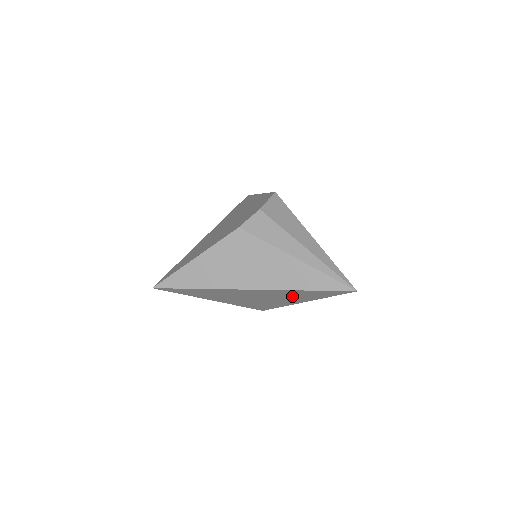
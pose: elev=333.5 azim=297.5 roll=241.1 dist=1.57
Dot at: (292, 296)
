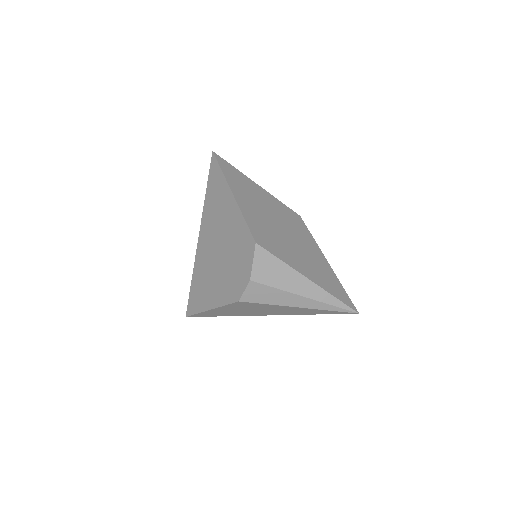
Dot at: occluded
